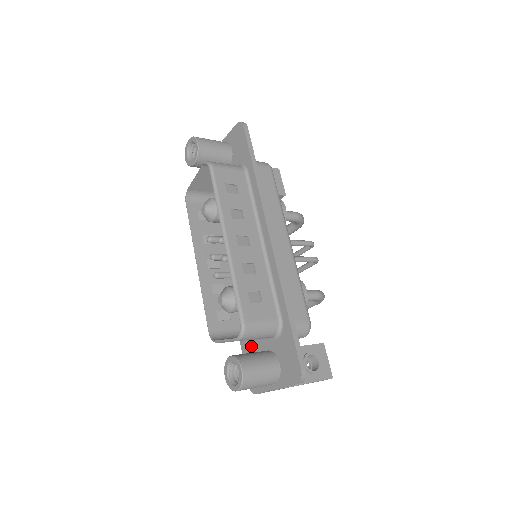
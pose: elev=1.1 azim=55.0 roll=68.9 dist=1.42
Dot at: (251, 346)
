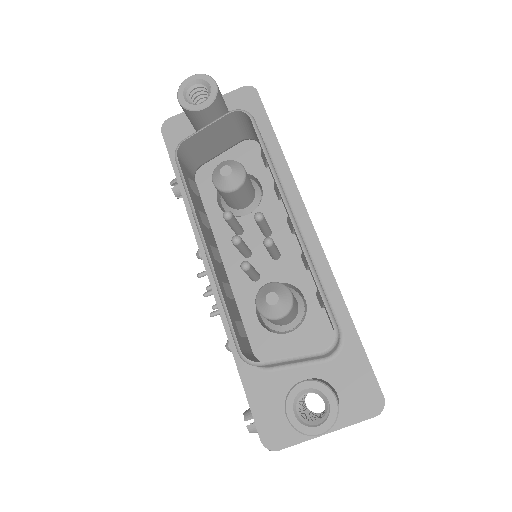
Dot at: (269, 377)
